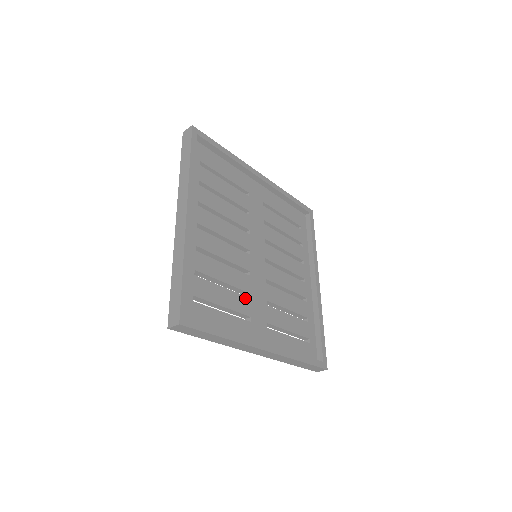
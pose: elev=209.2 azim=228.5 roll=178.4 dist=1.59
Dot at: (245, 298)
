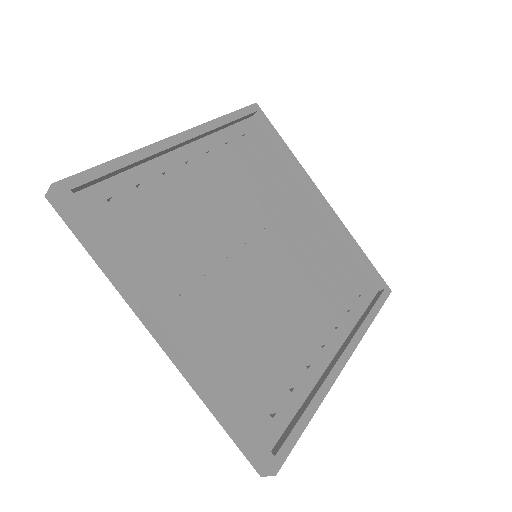
Dot at: (195, 268)
